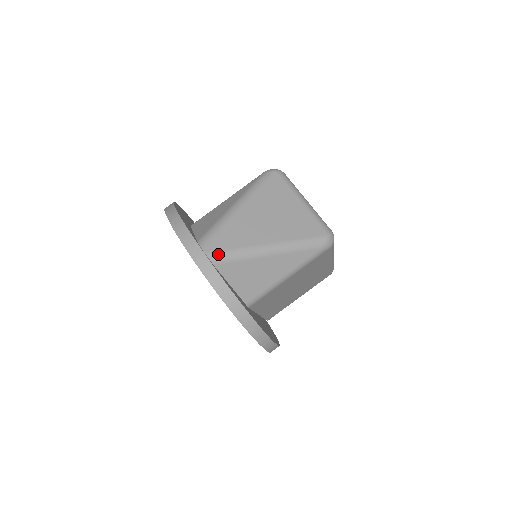
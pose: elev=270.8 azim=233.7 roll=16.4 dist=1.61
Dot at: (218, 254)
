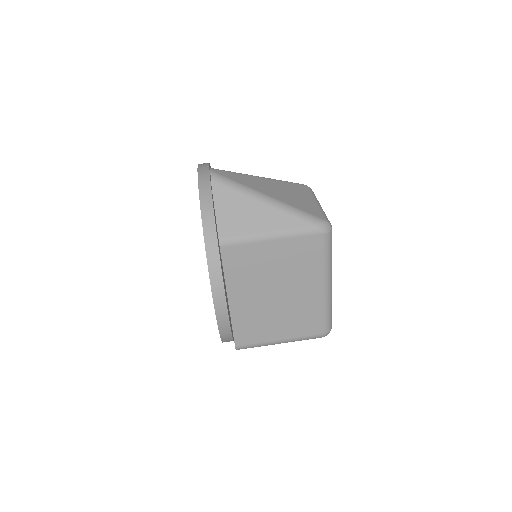
Dot at: (220, 176)
